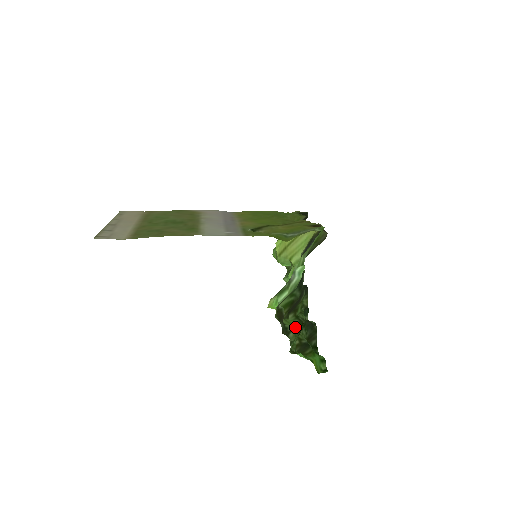
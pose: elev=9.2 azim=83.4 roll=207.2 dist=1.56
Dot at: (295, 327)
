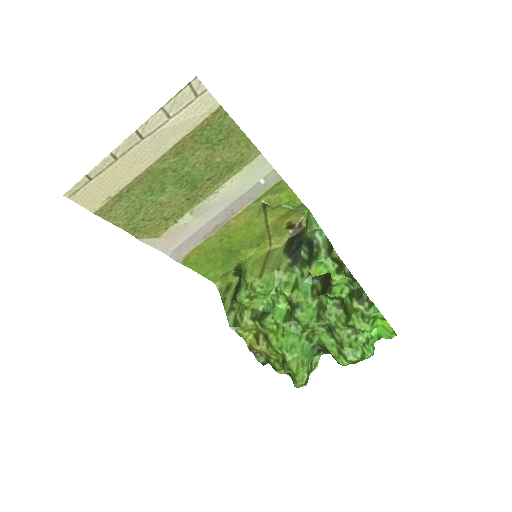
Dot at: (348, 286)
